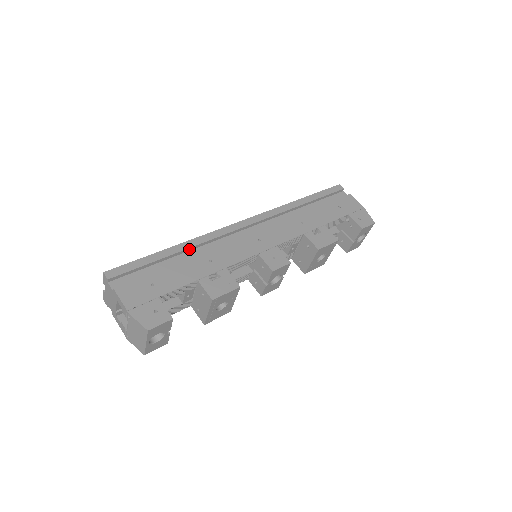
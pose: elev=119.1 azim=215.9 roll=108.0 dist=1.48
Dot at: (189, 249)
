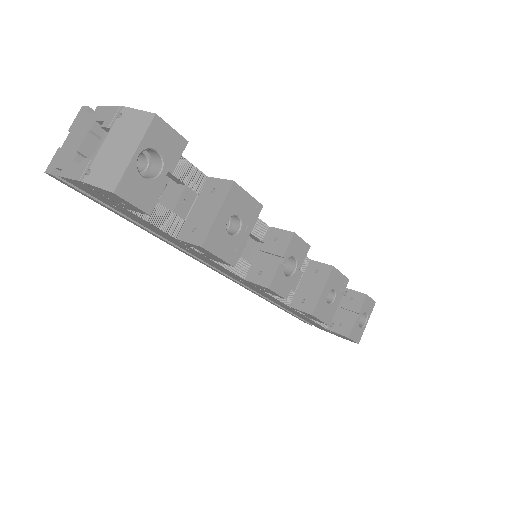
Dot at: occluded
